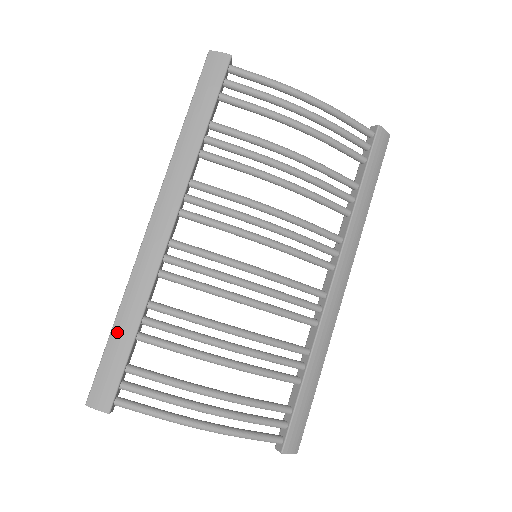
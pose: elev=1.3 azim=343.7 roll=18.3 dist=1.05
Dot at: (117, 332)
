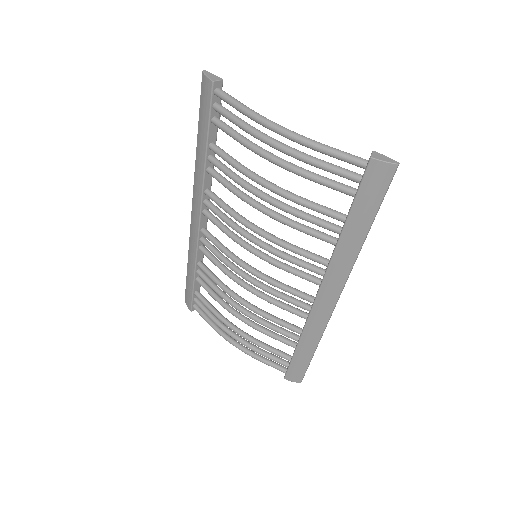
Dot at: (188, 272)
